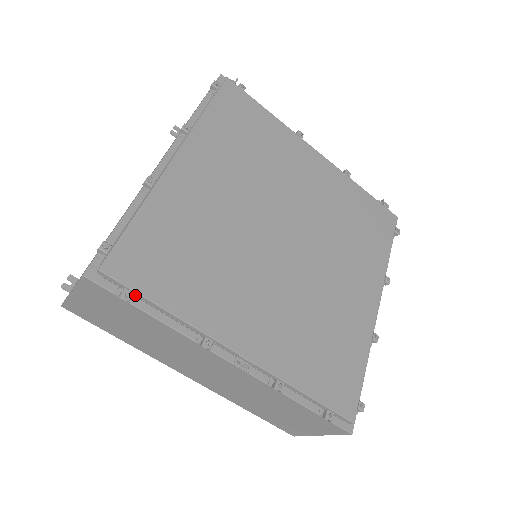
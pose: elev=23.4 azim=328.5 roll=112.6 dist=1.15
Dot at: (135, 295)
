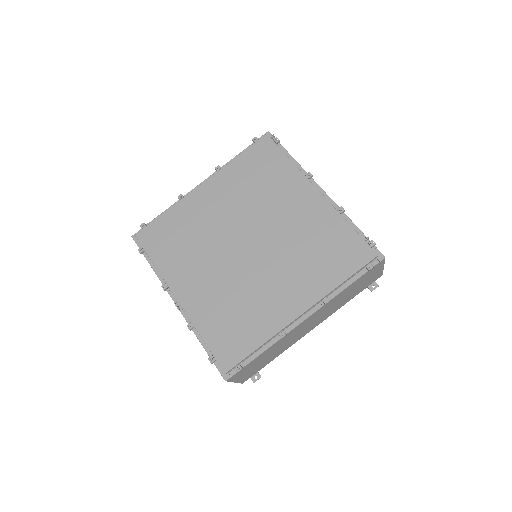
Dot at: (146, 252)
